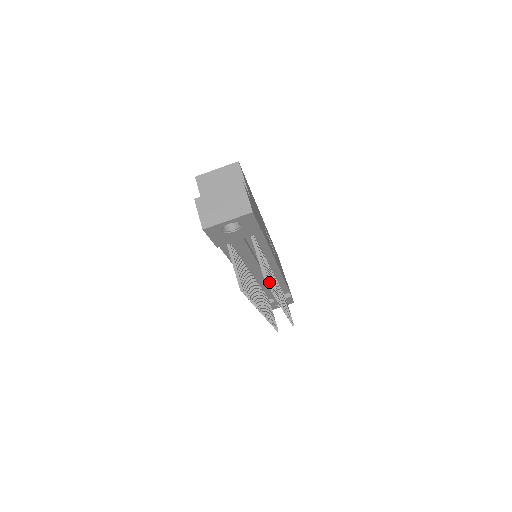
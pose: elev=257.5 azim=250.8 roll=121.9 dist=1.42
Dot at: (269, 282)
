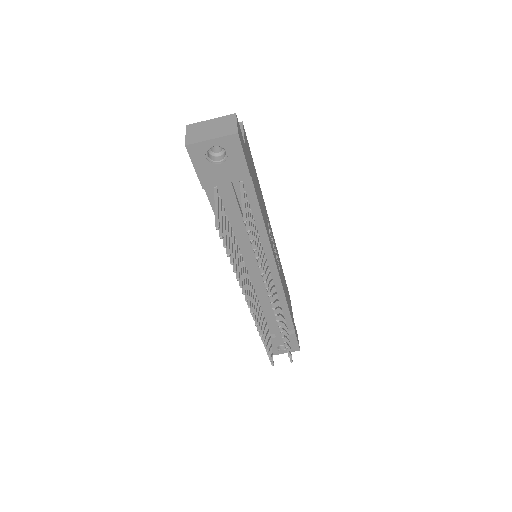
Dot at: (249, 228)
